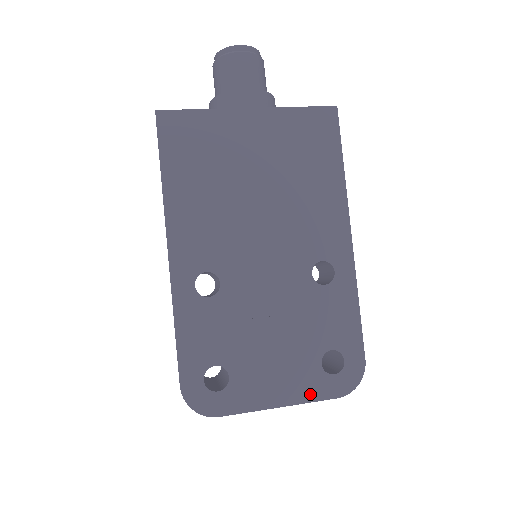
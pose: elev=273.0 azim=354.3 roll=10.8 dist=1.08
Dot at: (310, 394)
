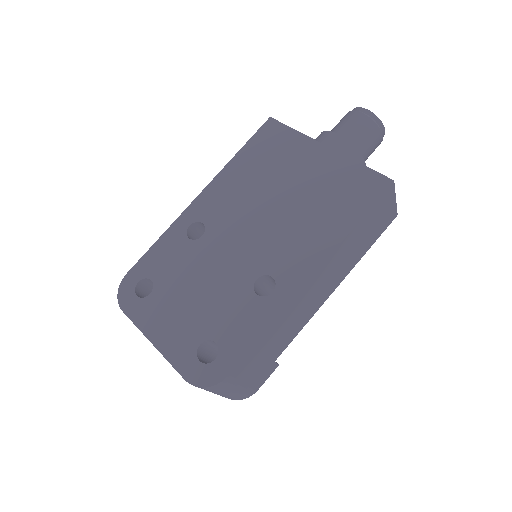
Dot at: (174, 356)
